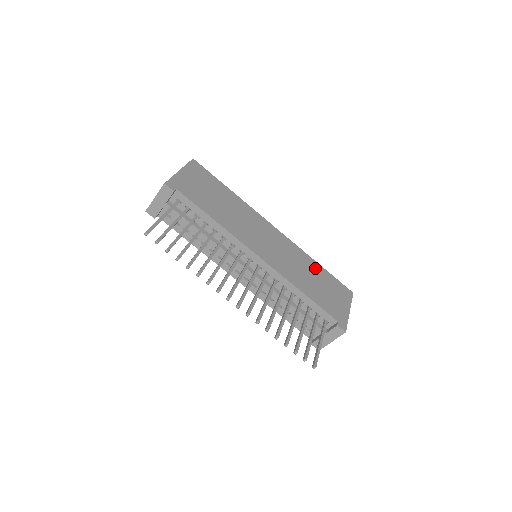
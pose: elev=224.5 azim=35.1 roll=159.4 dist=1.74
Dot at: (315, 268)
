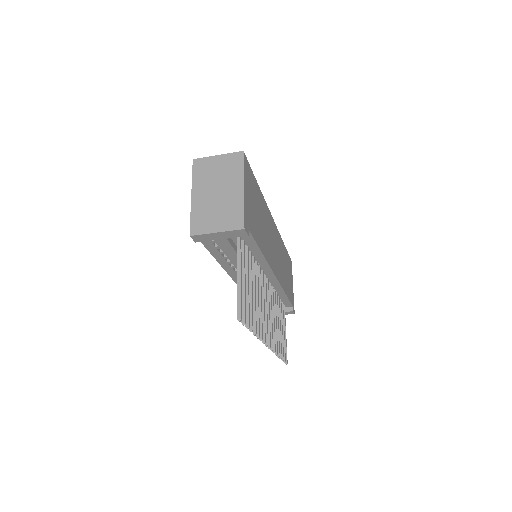
Dot at: (284, 253)
